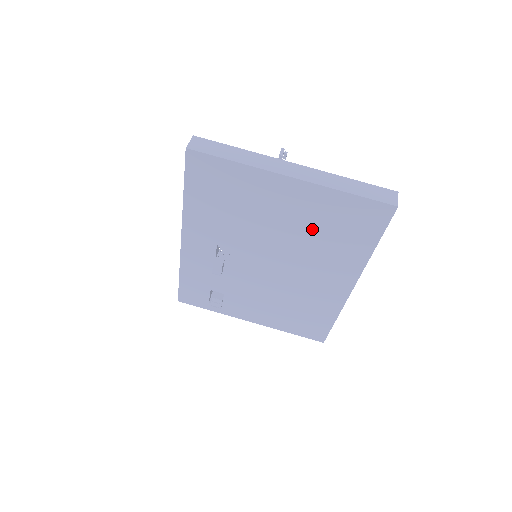
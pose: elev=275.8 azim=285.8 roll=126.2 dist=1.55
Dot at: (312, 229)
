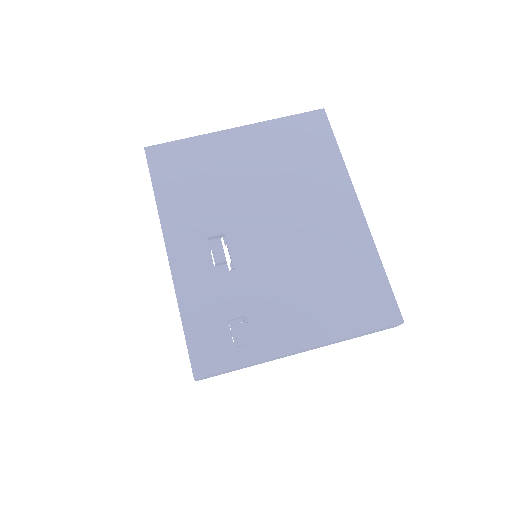
Dot at: (280, 164)
